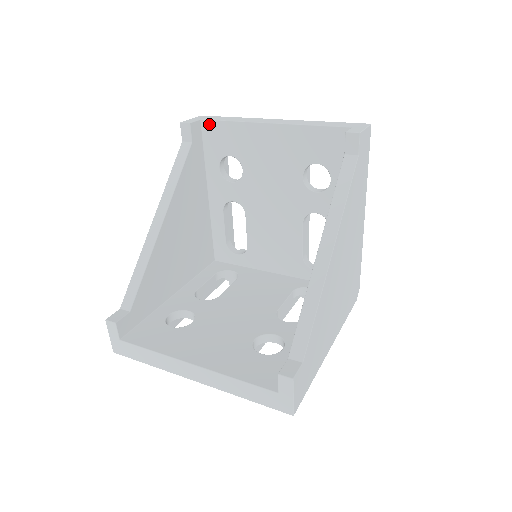
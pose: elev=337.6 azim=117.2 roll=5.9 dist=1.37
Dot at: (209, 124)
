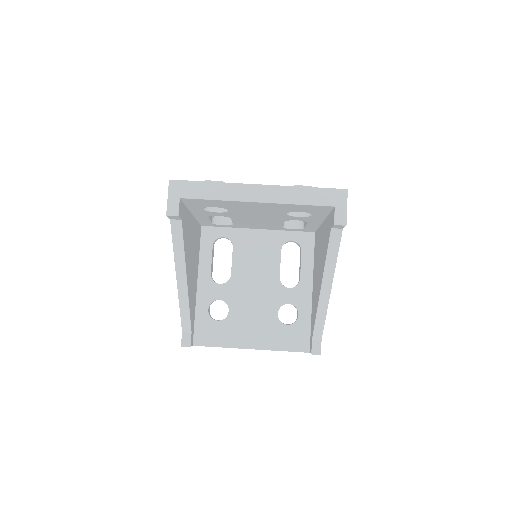
Dot at: (190, 200)
